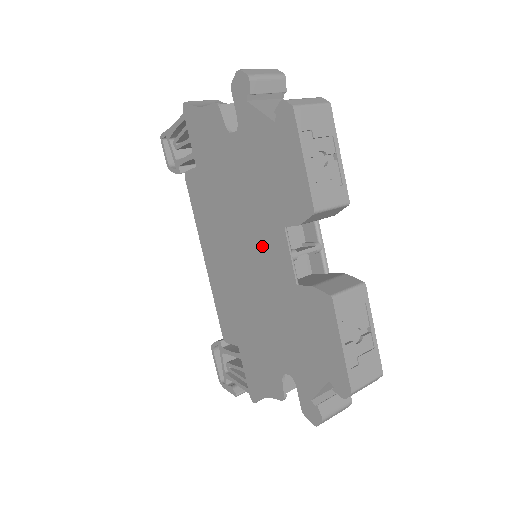
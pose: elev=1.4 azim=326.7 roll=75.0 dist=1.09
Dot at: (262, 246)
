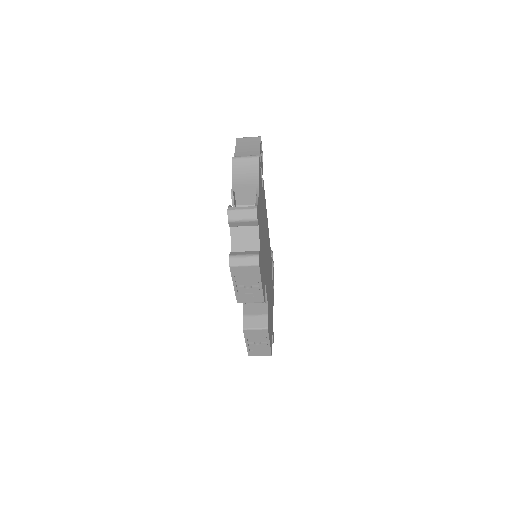
Dot at: occluded
